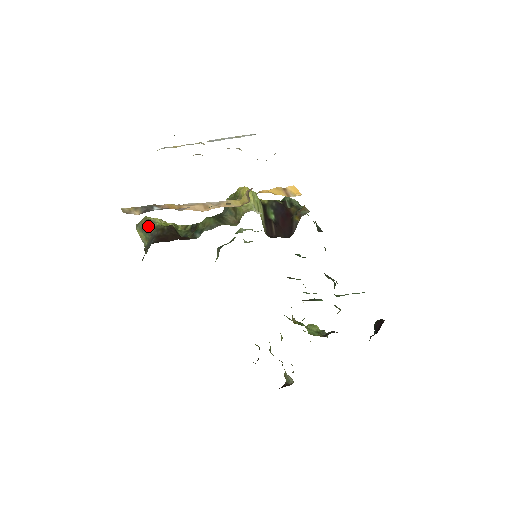
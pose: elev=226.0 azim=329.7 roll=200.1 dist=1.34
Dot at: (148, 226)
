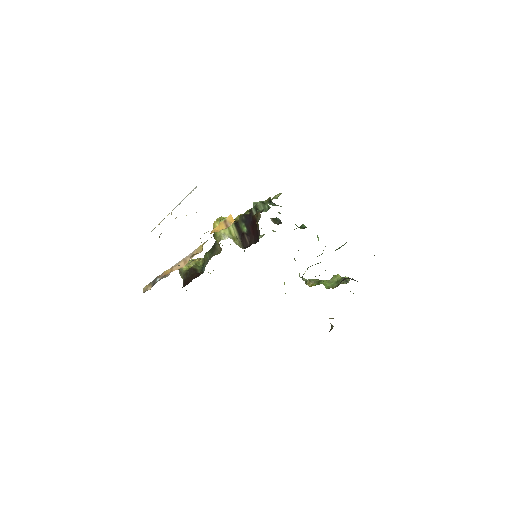
Dot at: (181, 273)
